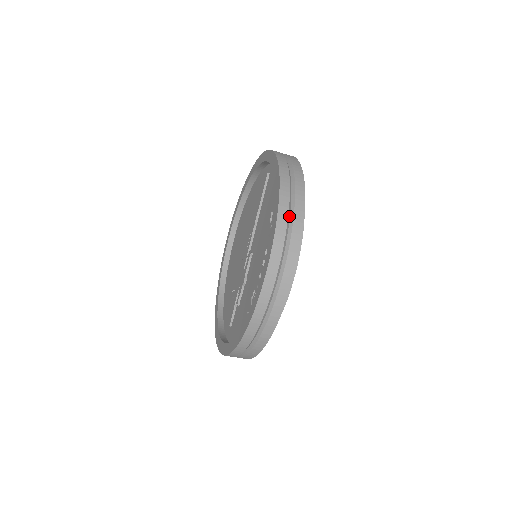
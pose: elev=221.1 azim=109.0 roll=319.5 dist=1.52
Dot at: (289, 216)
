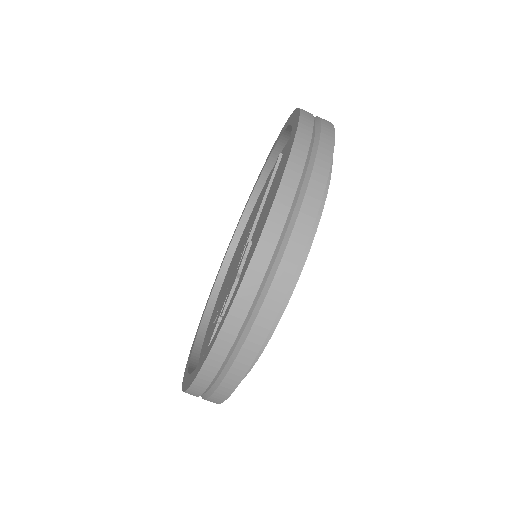
Dot at: (312, 142)
